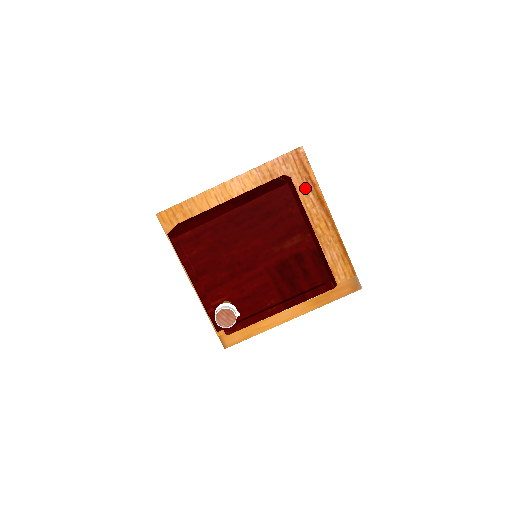
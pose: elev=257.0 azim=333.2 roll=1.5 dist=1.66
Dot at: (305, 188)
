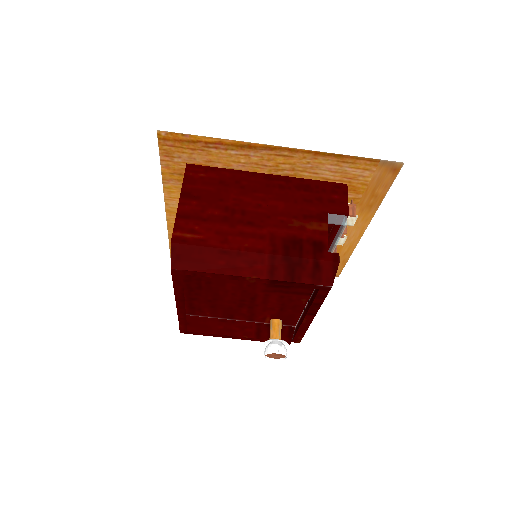
Dot at: (217, 153)
